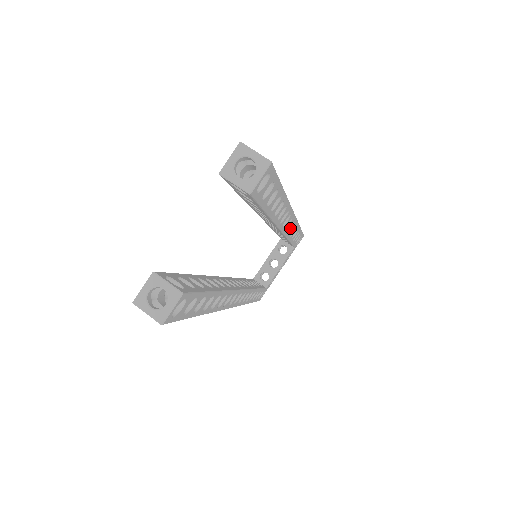
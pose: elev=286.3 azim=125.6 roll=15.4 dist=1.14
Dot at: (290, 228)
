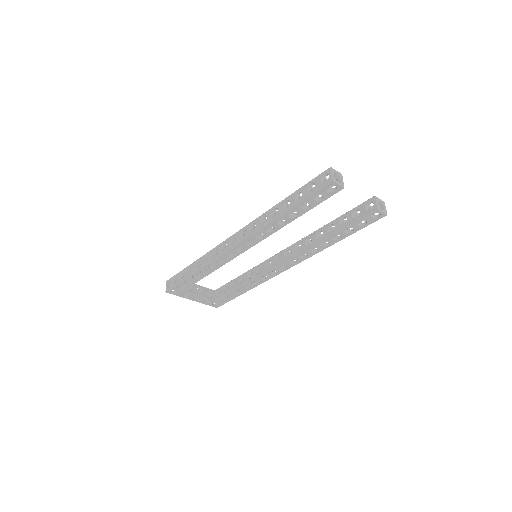
Dot at: (270, 274)
